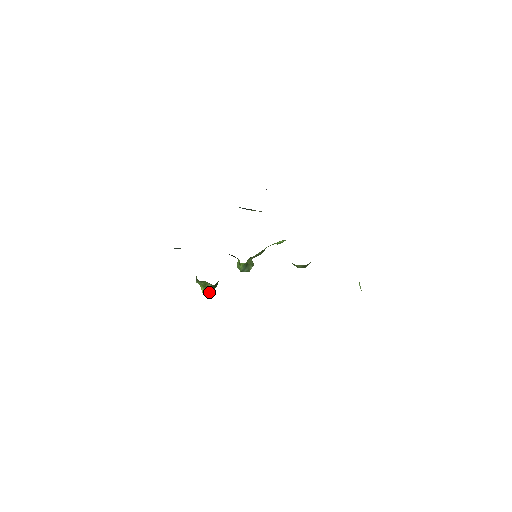
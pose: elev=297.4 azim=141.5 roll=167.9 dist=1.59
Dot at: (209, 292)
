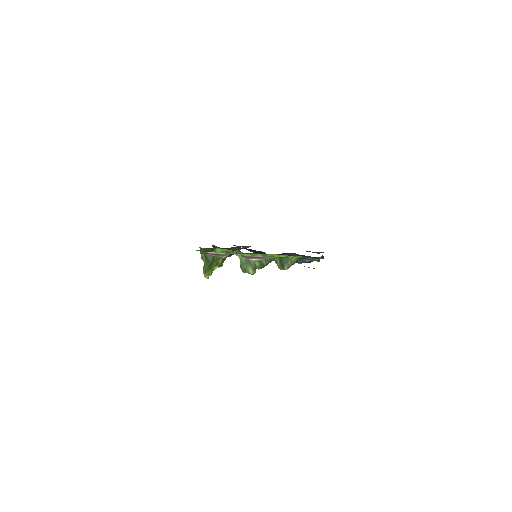
Dot at: (205, 266)
